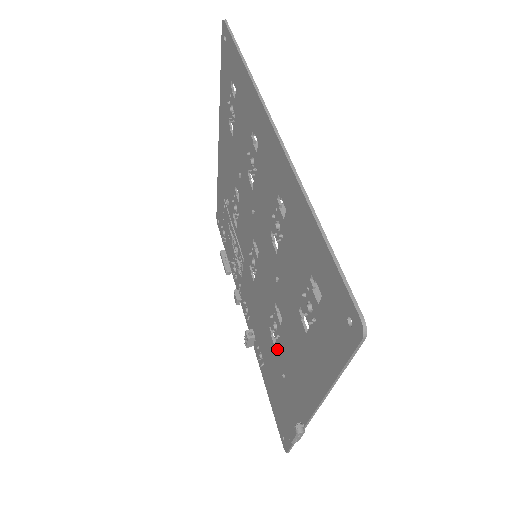
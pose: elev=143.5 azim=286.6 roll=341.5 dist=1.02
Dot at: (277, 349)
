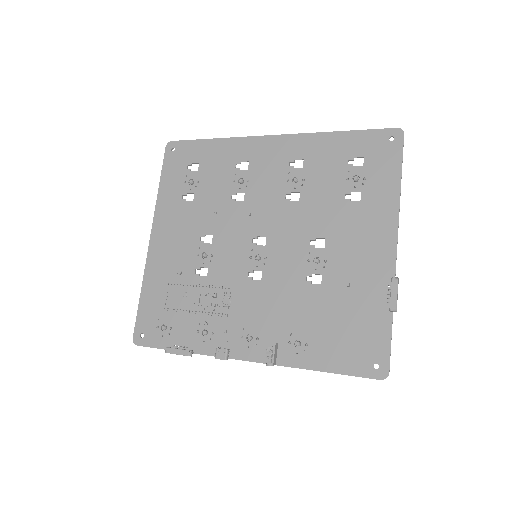
Dot at: (327, 279)
